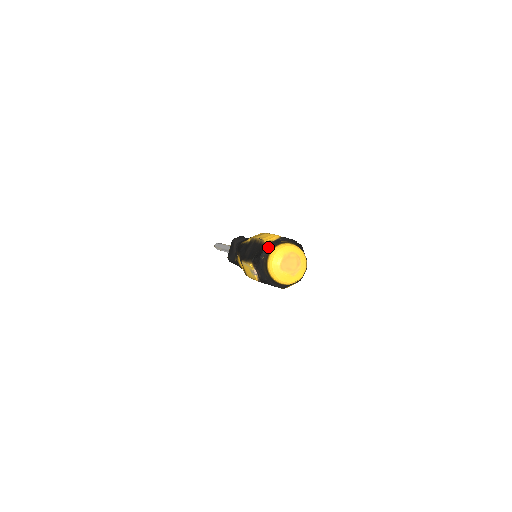
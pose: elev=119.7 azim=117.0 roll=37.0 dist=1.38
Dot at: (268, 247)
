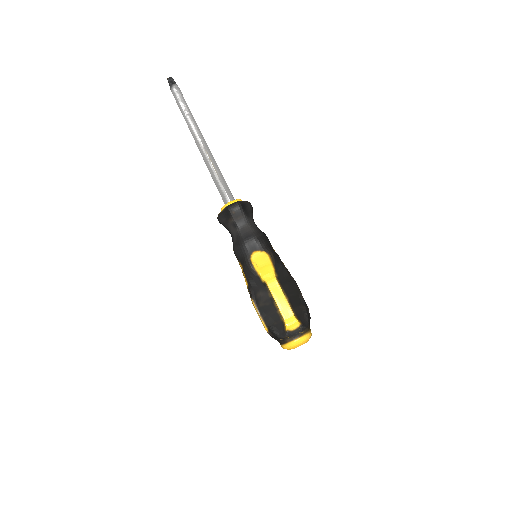
Dot at: (288, 337)
